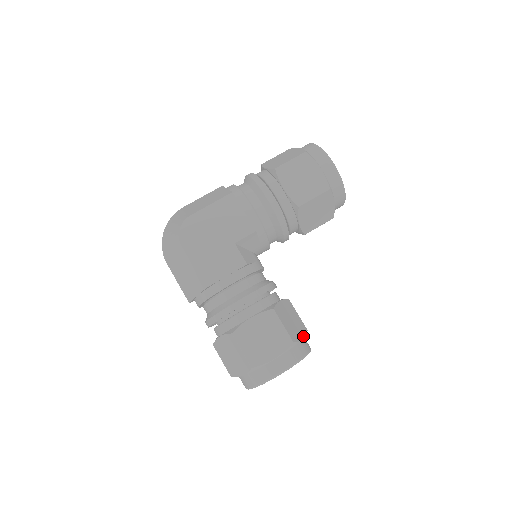
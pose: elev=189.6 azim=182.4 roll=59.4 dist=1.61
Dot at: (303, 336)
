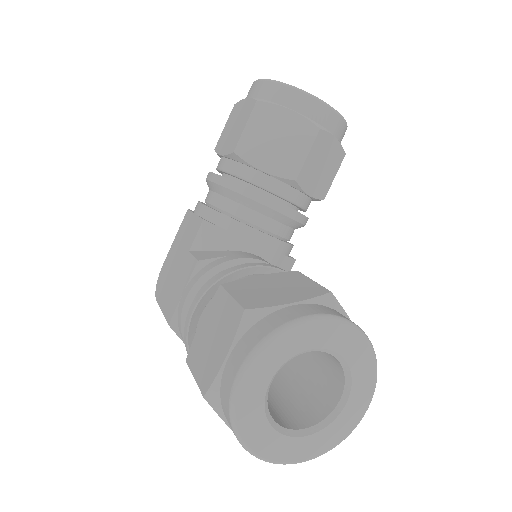
Dot at: (300, 300)
